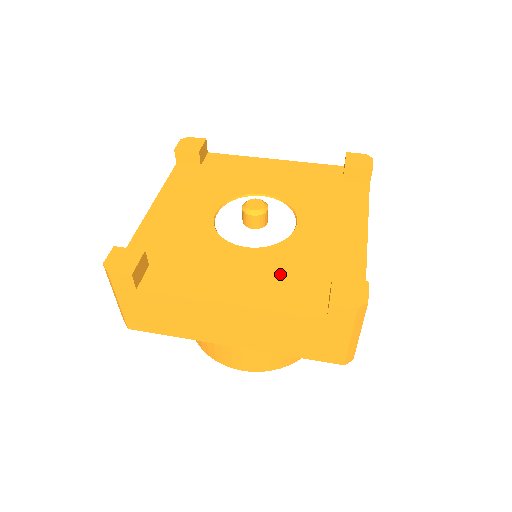
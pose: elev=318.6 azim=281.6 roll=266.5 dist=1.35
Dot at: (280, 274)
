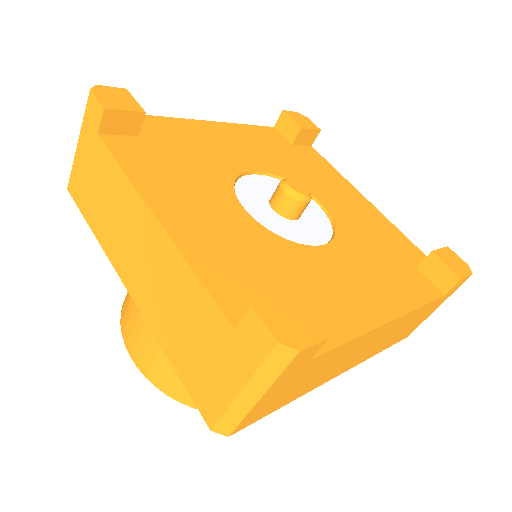
Dot at: (245, 253)
